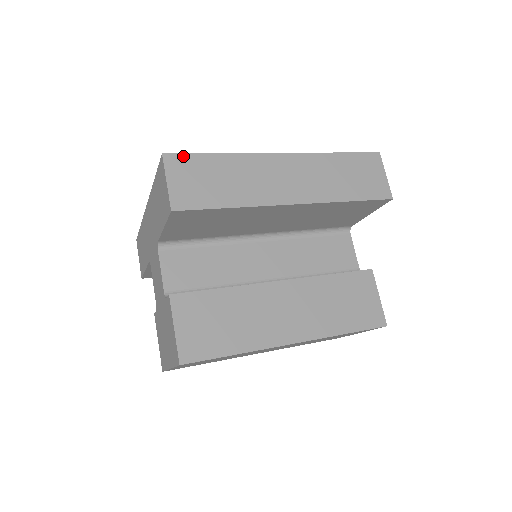
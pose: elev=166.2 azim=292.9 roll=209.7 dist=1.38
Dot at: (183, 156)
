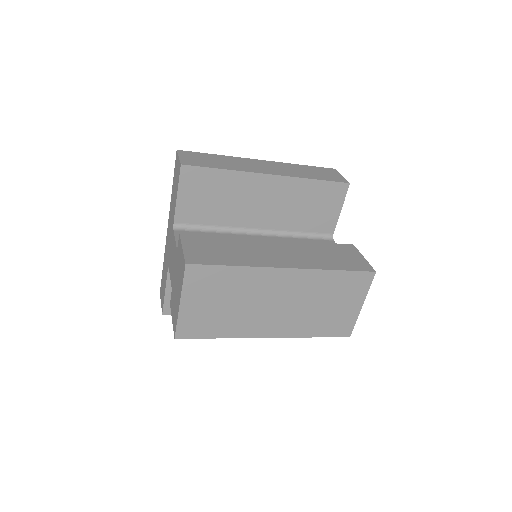
Dot at: (191, 152)
